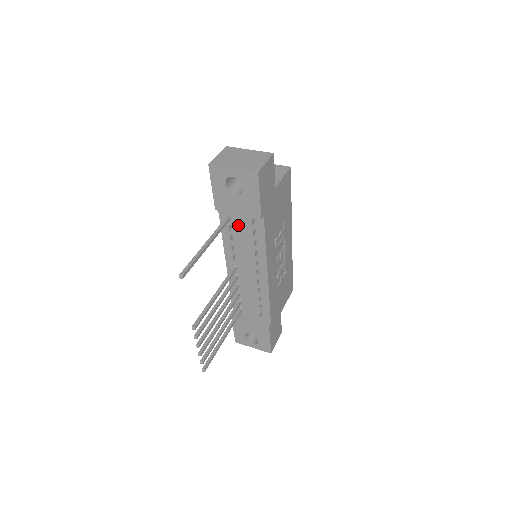
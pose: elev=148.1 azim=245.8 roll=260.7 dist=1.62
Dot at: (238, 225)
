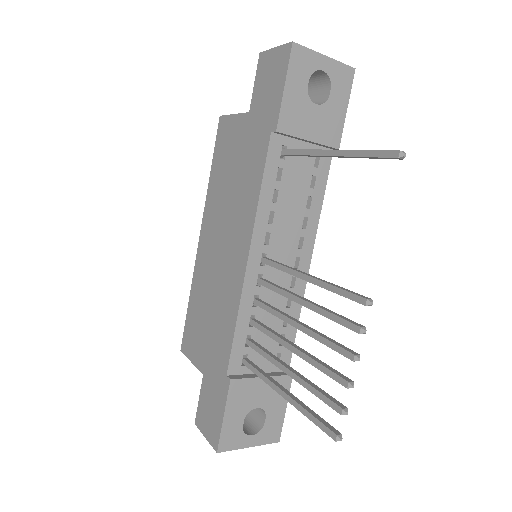
Dot at: (293, 167)
